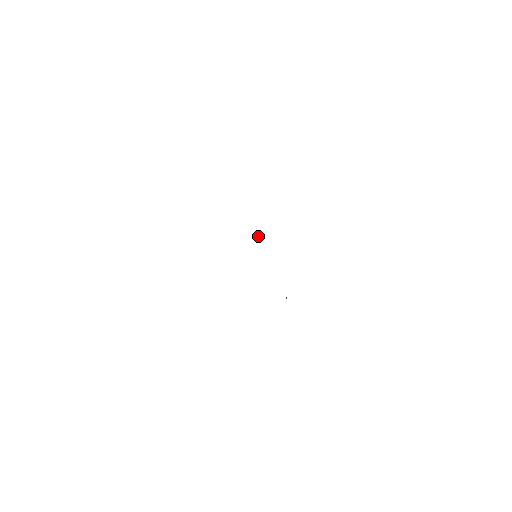
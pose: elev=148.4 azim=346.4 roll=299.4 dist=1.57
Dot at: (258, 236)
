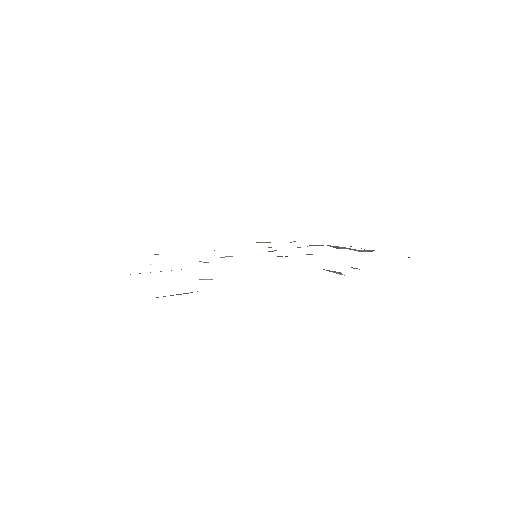
Dot at: occluded
